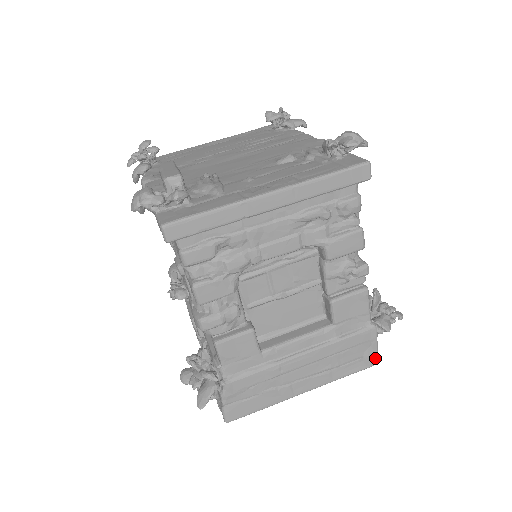
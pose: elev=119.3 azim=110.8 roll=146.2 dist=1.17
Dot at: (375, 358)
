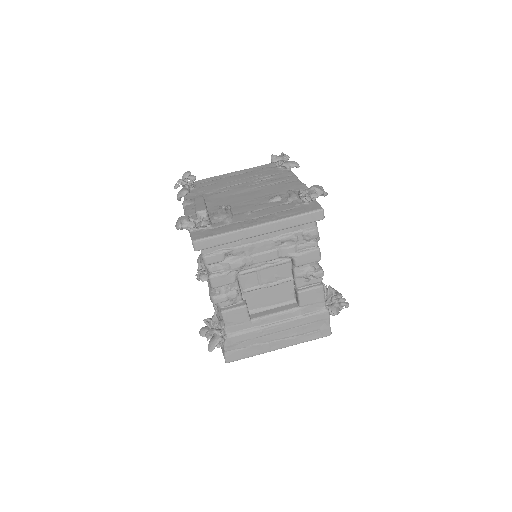
Dot at: (328, 331)
